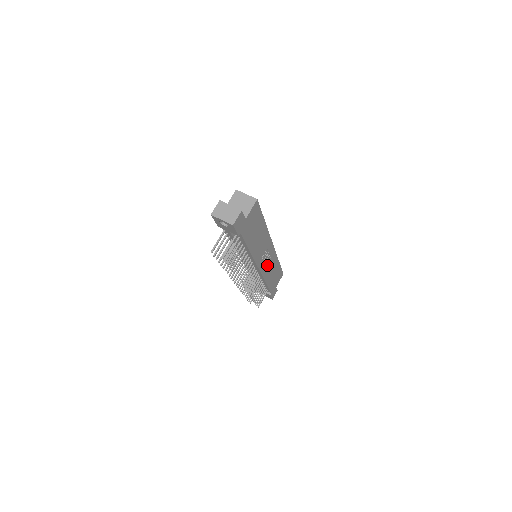
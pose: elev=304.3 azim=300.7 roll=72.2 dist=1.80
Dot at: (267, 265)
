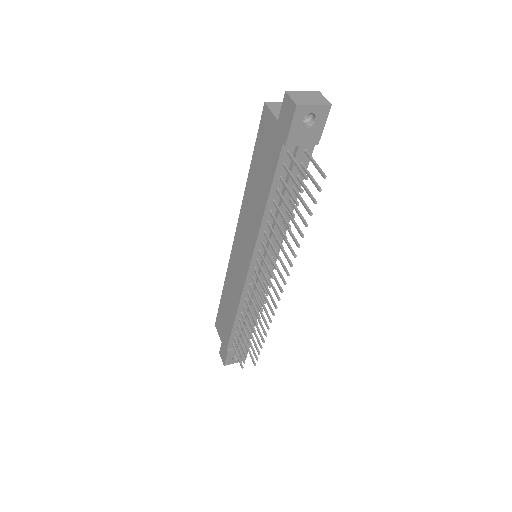
Dot at: occluded
